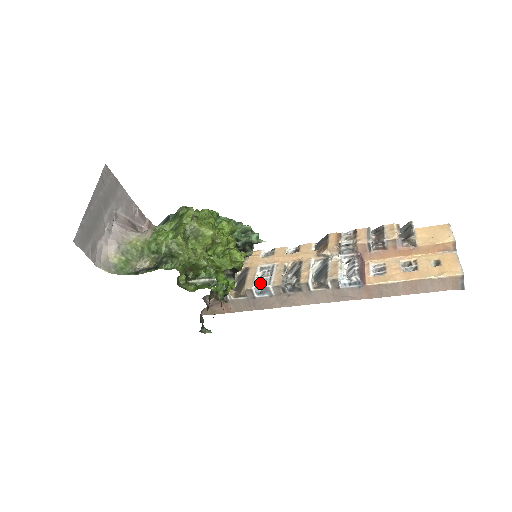
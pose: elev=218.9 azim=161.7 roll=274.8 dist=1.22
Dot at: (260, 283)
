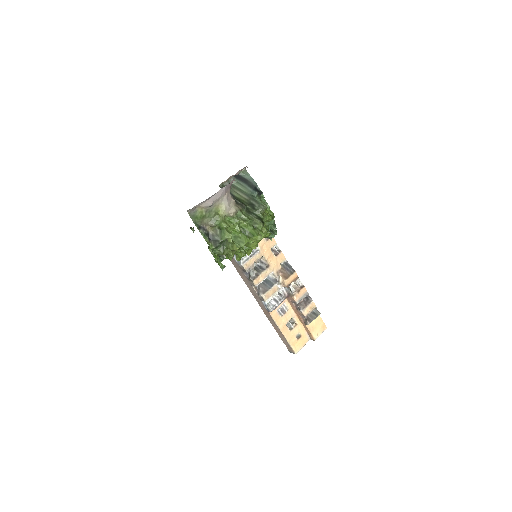
Dot at: occluded
